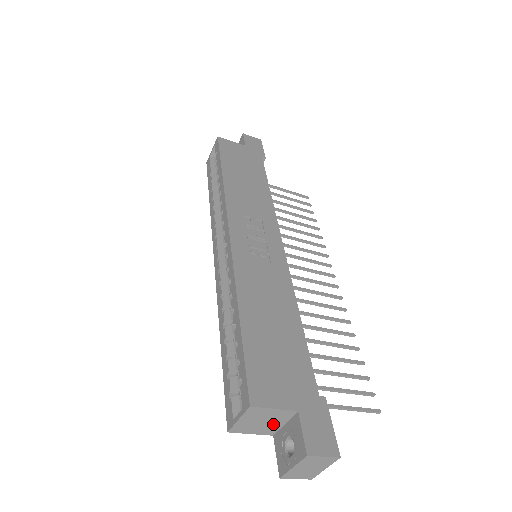
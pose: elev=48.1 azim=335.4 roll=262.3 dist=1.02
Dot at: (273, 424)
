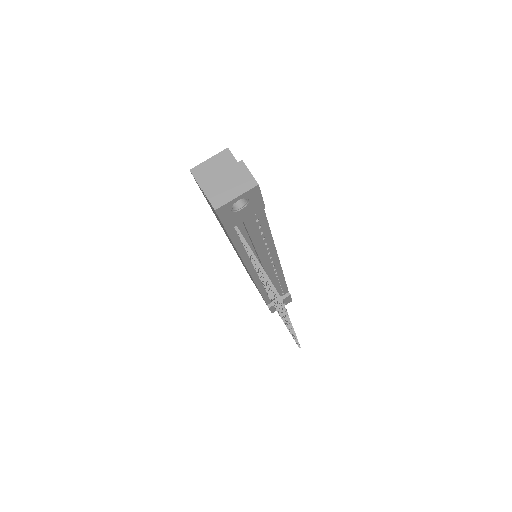
Dot at: occluded
